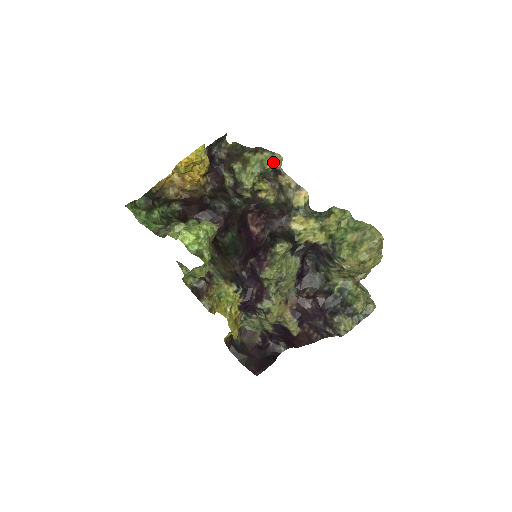
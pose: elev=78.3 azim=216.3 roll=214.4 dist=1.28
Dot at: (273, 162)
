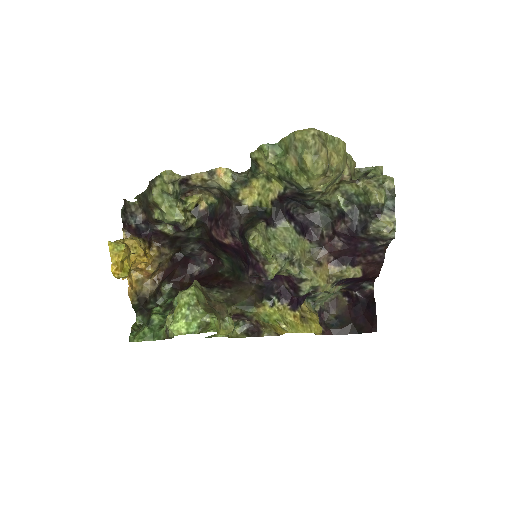
Dot at: (169, 182)
